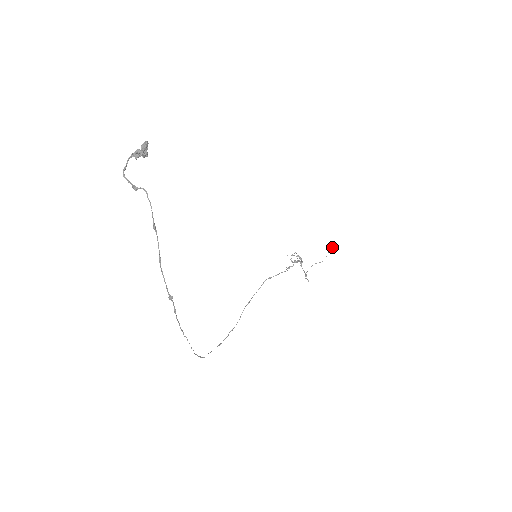
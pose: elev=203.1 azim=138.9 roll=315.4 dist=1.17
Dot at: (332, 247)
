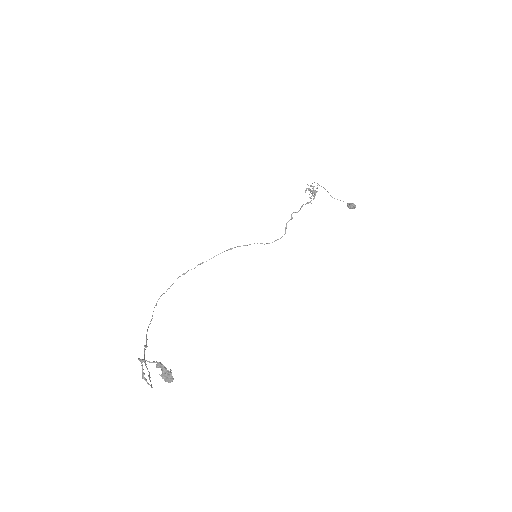
Dot at: (349, 207)
